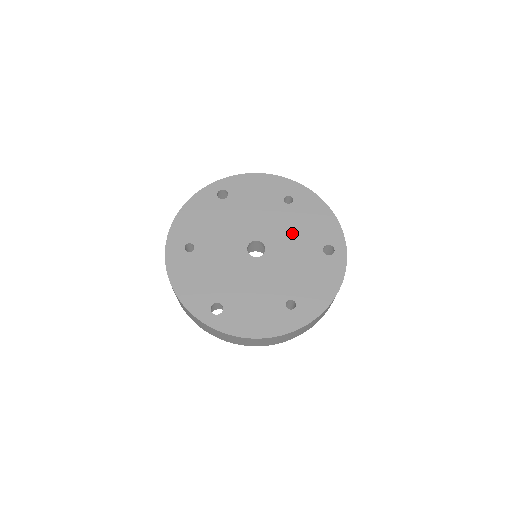
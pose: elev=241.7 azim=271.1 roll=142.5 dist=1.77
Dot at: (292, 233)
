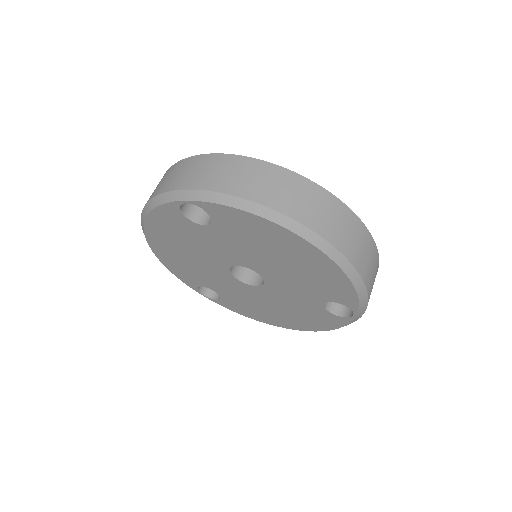
Dot at: occluded
